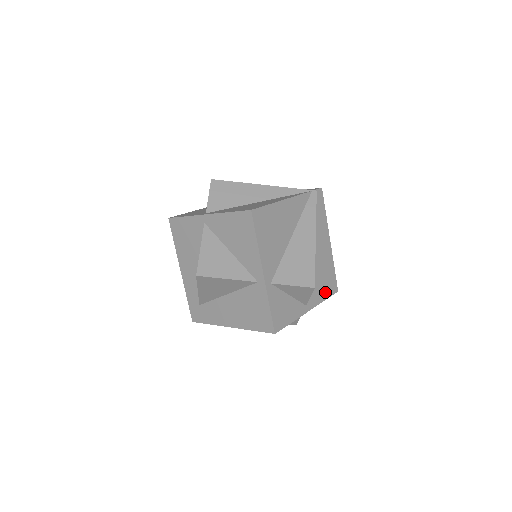
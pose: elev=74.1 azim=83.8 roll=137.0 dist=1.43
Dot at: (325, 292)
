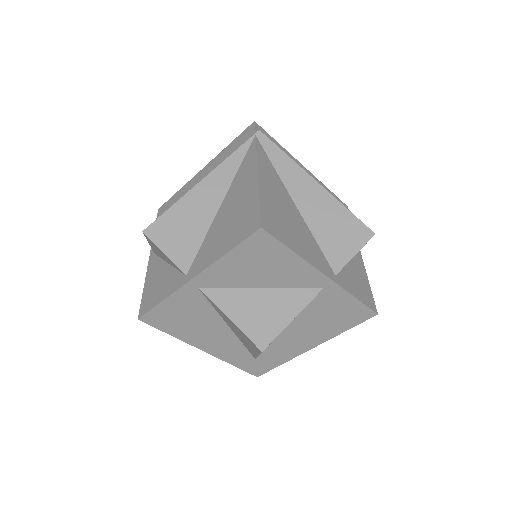
Dot at: occluded
